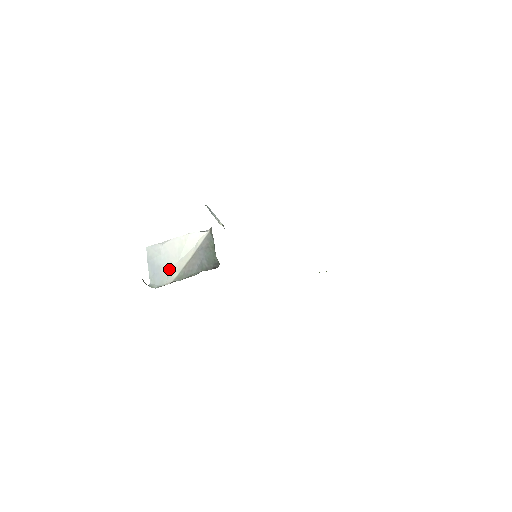
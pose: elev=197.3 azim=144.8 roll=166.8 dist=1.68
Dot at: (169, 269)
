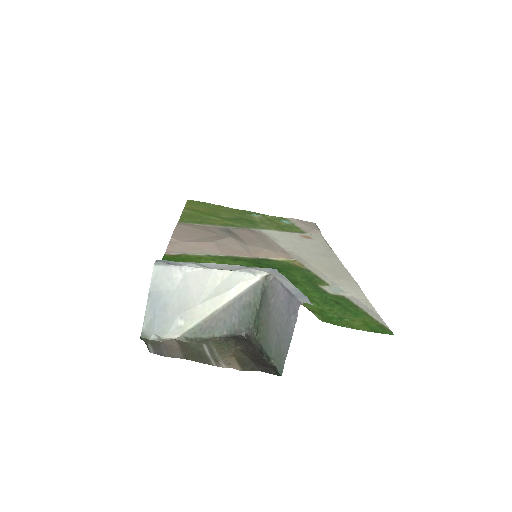
Dot at: (180, 314)
